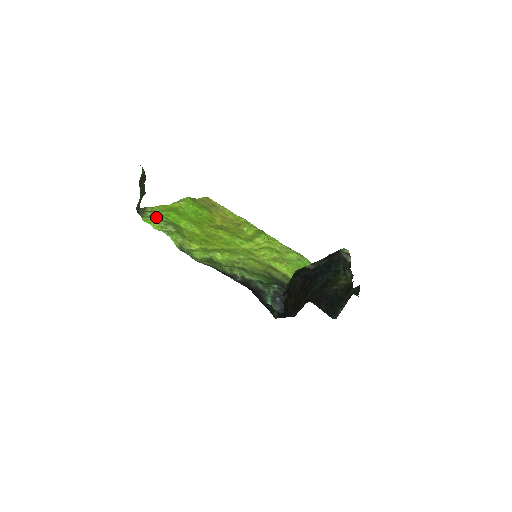
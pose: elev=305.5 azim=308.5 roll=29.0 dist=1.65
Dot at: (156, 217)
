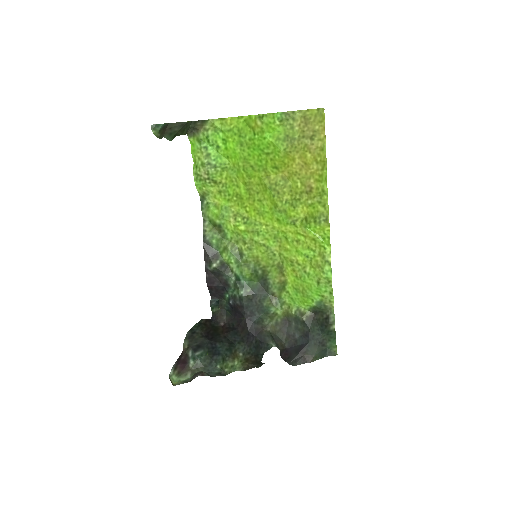
Dot at: (206, 143)
